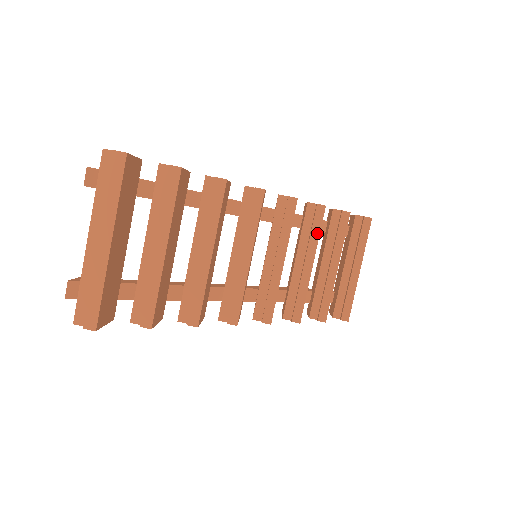
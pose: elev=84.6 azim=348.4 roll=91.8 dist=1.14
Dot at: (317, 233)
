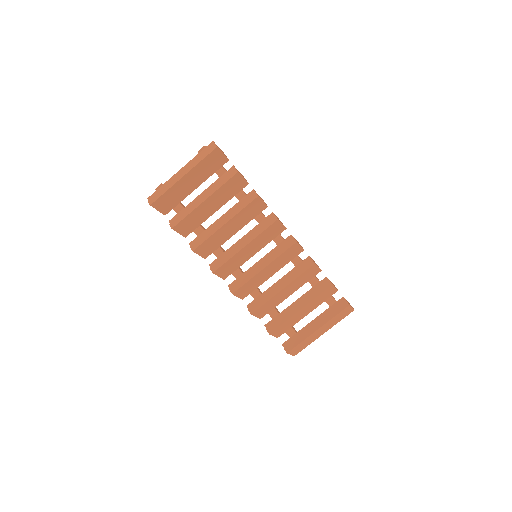
Dot at: (299, 274)
